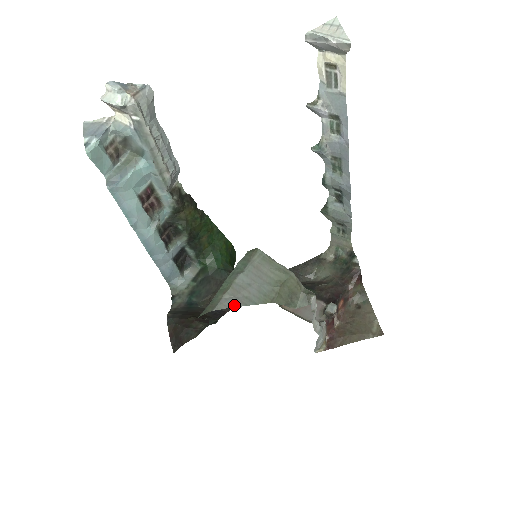
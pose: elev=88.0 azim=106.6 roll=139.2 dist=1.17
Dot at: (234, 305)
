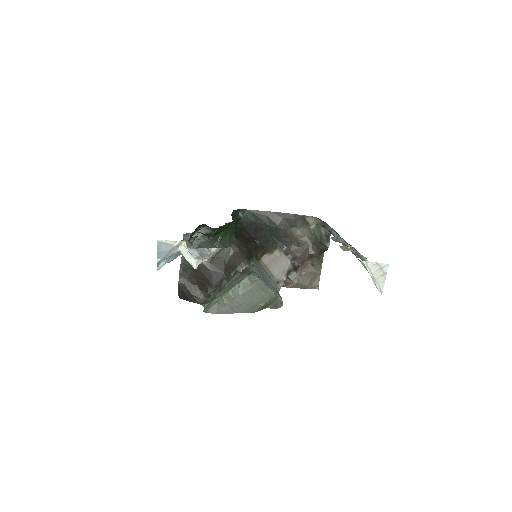
Dot at: (229, 312)
